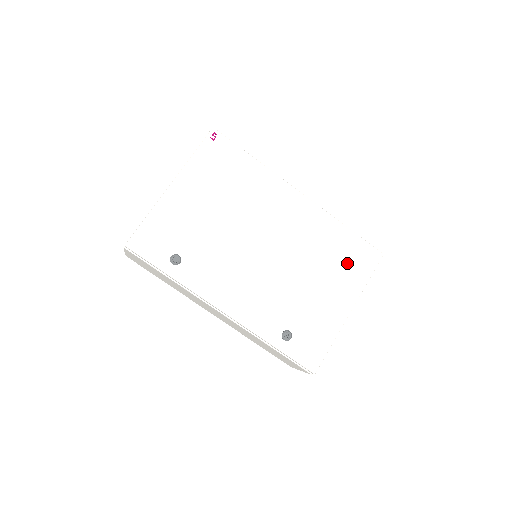
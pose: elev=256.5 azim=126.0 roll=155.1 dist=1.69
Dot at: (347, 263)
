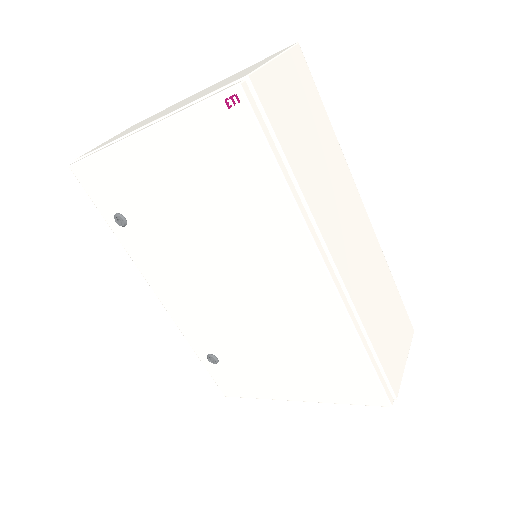
Dot at: (330, 374)
